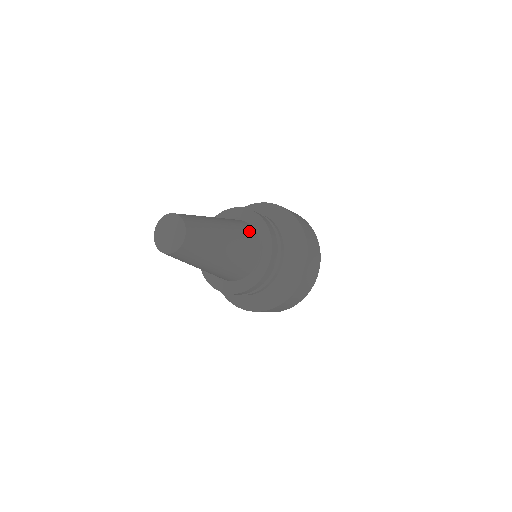
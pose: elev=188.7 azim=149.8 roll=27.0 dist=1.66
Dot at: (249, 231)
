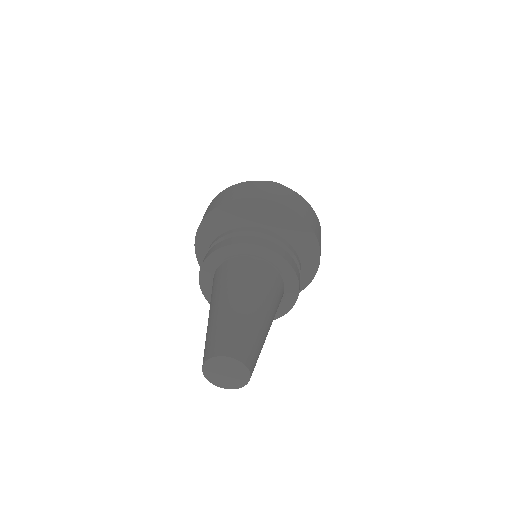
Dot at: (281, 294)
